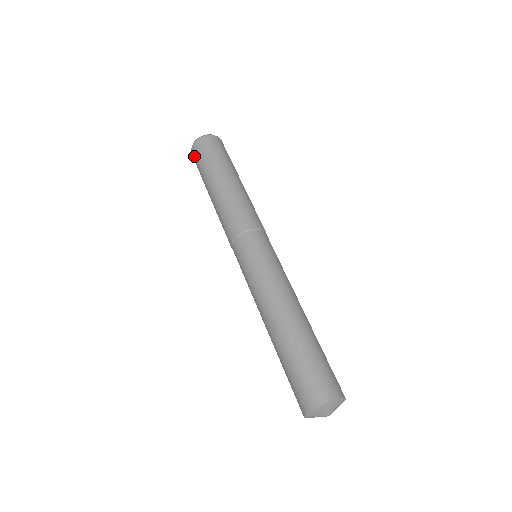
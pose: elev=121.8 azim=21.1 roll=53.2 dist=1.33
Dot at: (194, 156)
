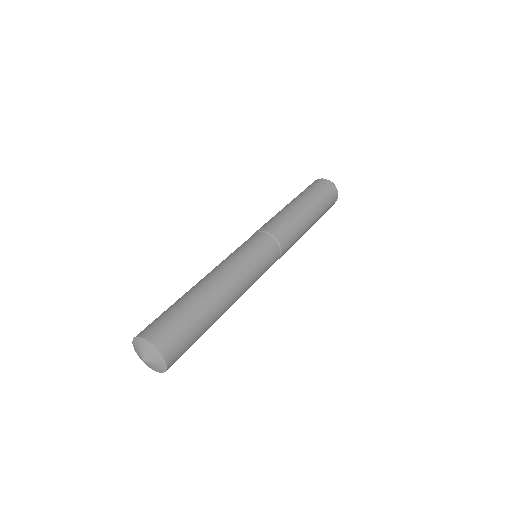
Dot at: (313, 183)
